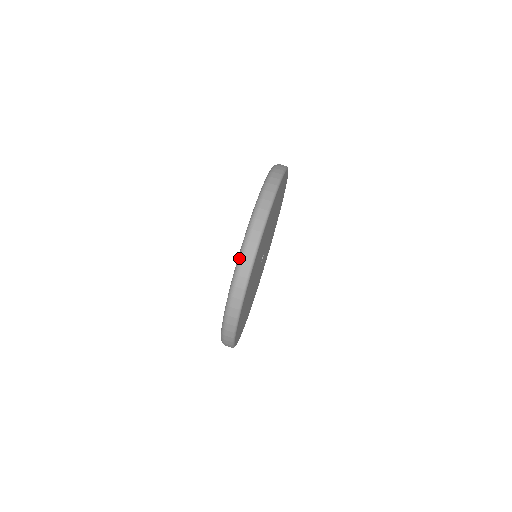
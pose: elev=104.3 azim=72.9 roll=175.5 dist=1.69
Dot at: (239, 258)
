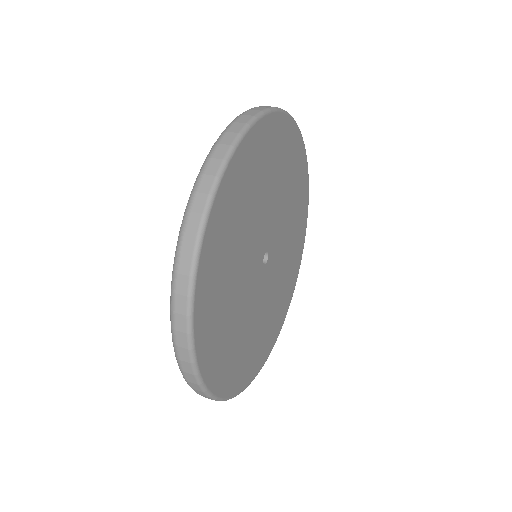
Dot at: occluded
